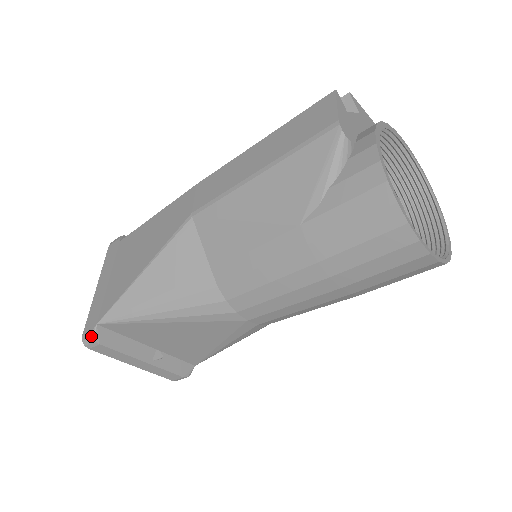
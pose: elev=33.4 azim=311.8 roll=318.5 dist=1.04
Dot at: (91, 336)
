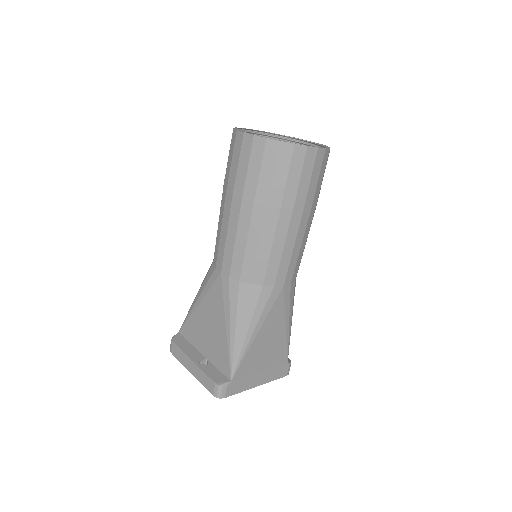
Dot at: (172, 338)
